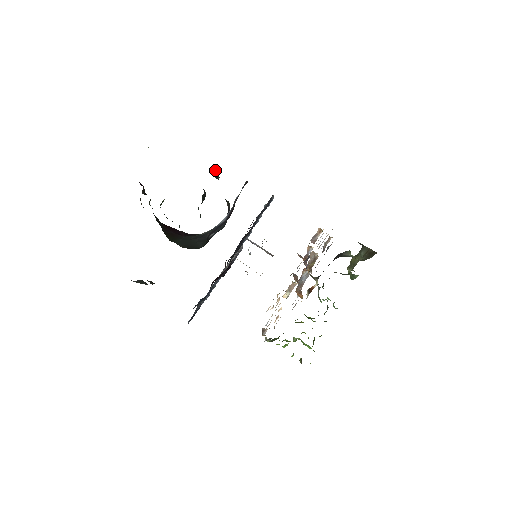
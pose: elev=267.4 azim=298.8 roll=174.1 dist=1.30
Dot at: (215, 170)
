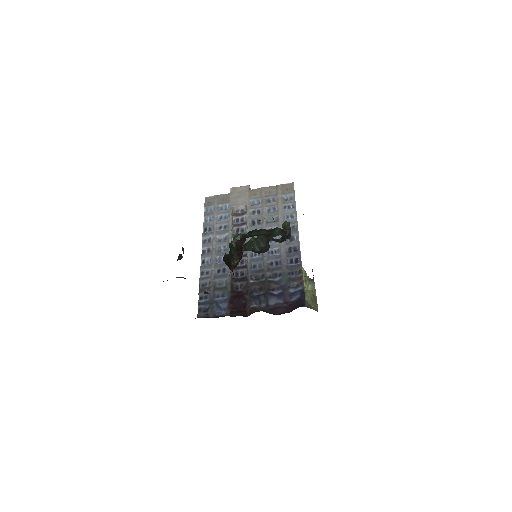
Dot at: occluded
